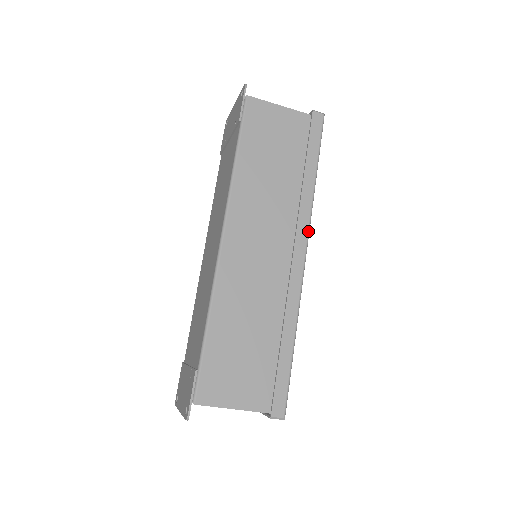
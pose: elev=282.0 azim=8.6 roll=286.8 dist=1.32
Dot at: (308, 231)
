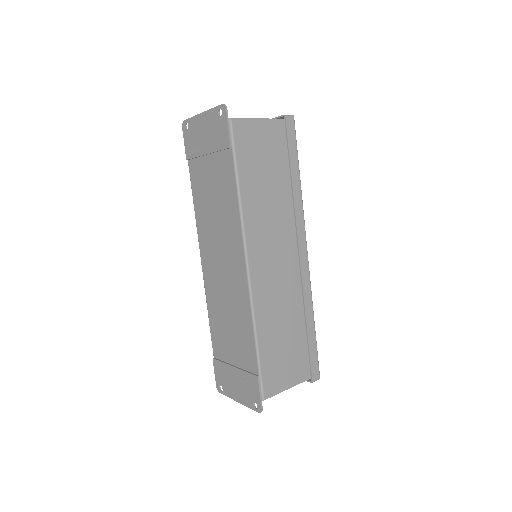
Dot at: (305, 231)
